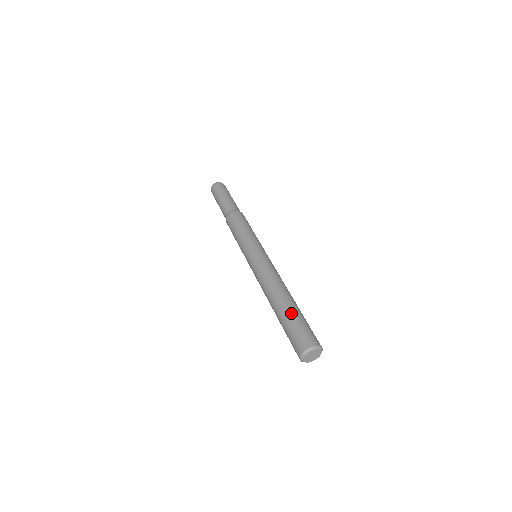
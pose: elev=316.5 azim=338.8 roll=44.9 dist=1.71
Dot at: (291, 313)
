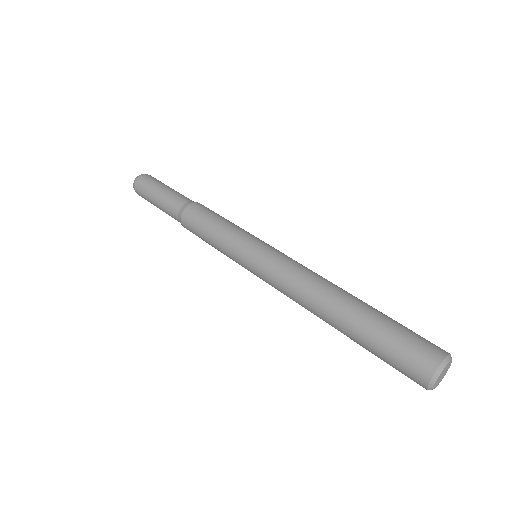
Dot at: (363, 335)
